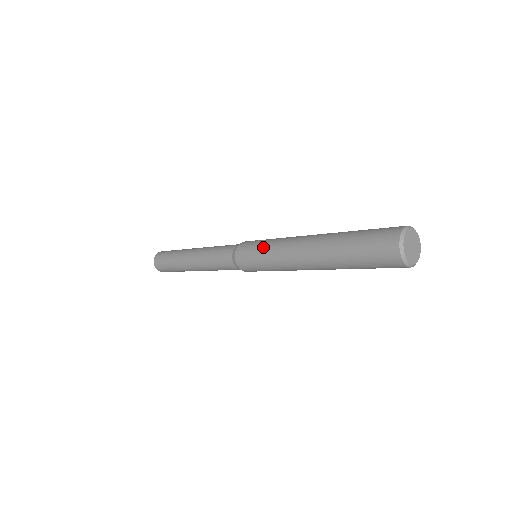
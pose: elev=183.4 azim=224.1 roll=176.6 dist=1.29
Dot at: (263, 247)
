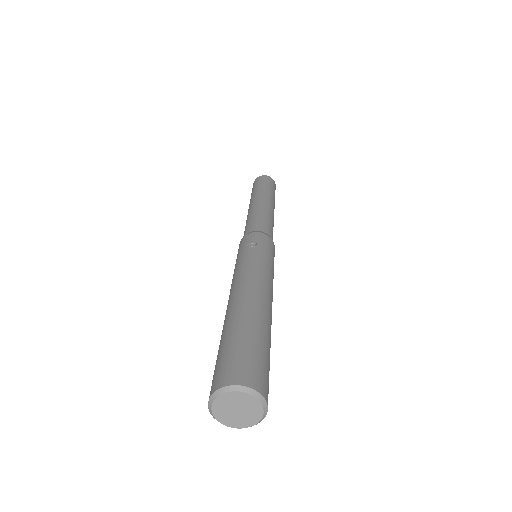
Dot at: (235, 264)
